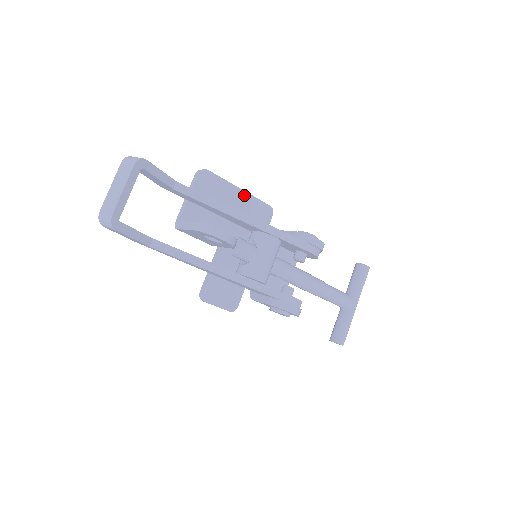
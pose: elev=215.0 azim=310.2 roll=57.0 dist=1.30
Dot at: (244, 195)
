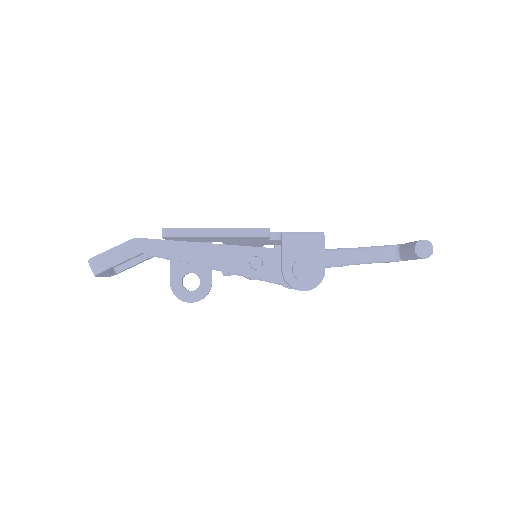
Dot at: (224, 237)
